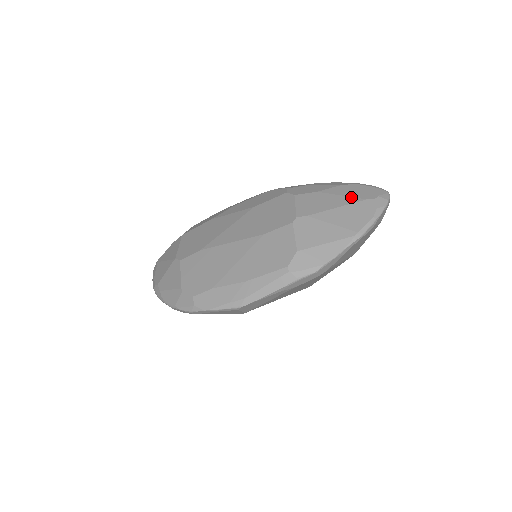
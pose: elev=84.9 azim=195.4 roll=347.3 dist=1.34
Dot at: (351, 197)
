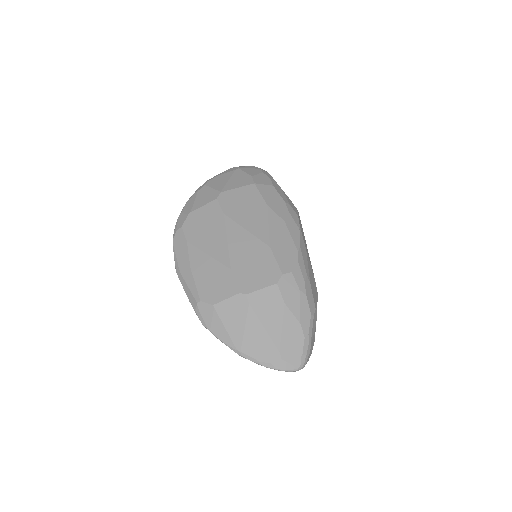
Dot at: (280, 337)
